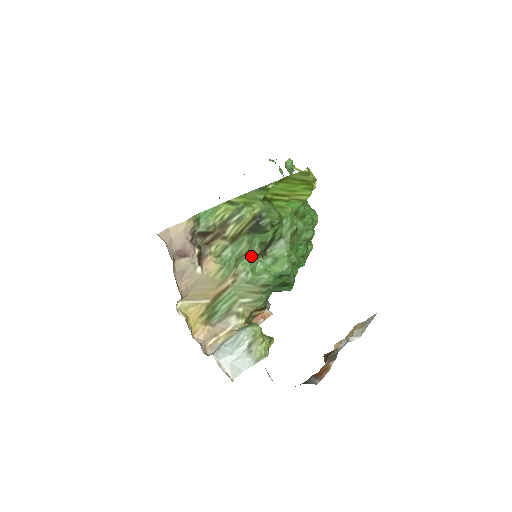
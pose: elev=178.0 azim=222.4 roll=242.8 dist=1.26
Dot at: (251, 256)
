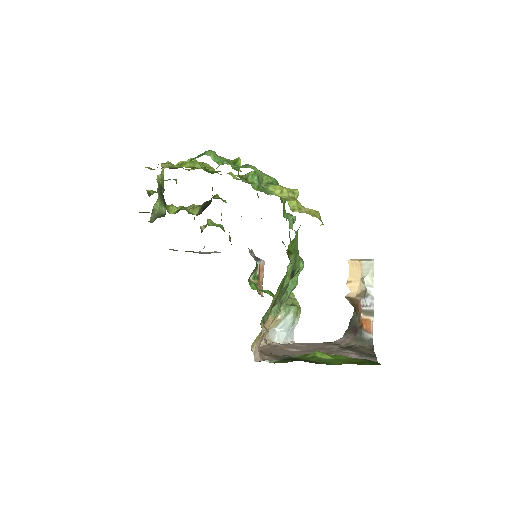
Dot at: (286, 289)
